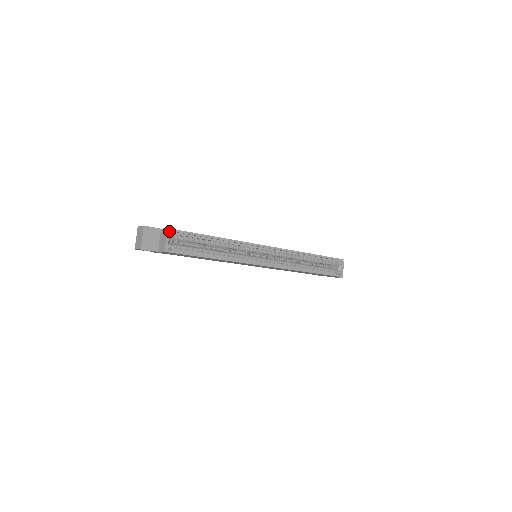
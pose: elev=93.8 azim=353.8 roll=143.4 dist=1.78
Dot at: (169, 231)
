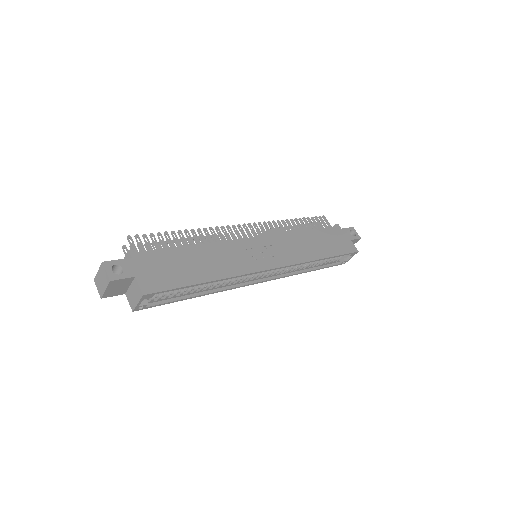
Dot at: (144, 296)
